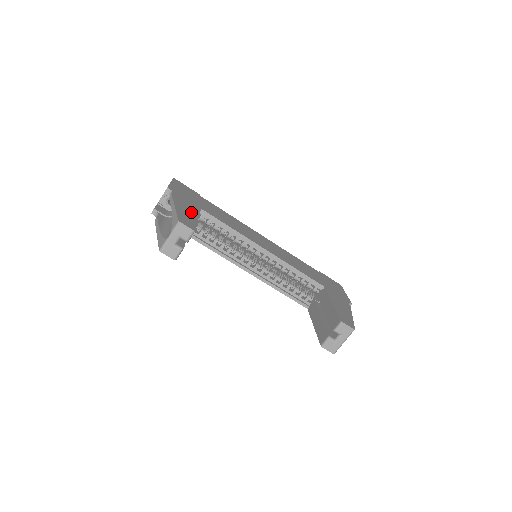
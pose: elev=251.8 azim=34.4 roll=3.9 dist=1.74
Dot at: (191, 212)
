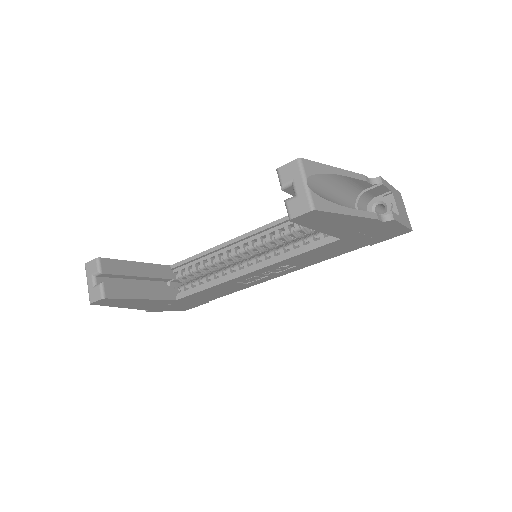
Dot at: occluded
